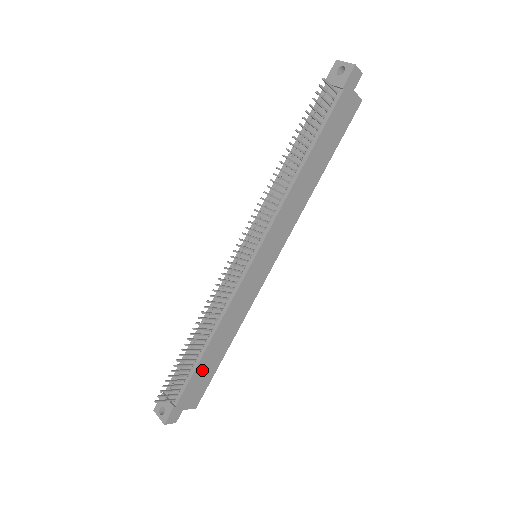
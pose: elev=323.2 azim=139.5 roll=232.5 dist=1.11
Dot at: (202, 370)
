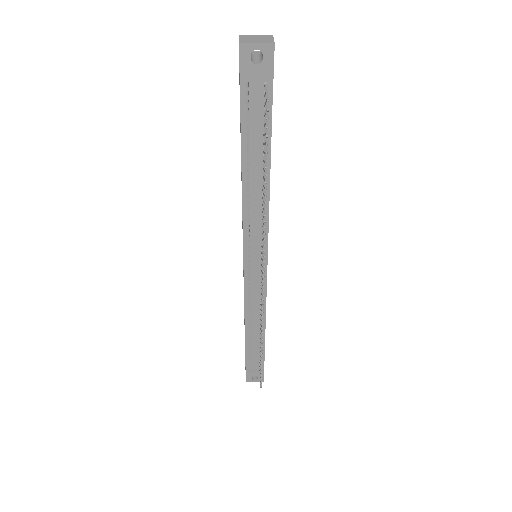
Dot at: occluded
